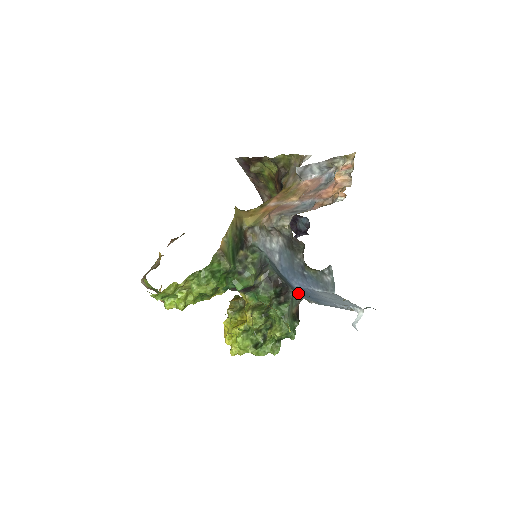
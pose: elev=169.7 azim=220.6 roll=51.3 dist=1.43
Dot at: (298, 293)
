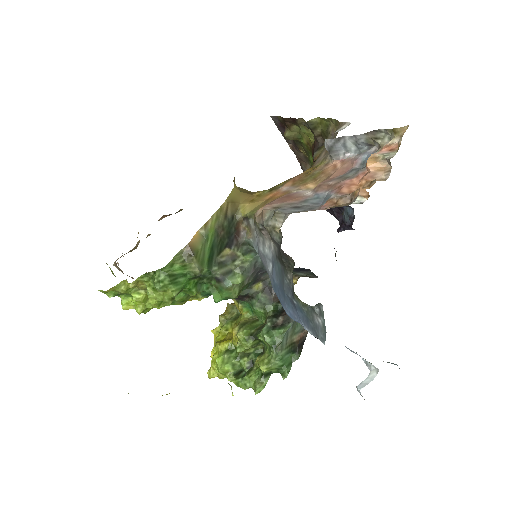
Dot at: occluded
